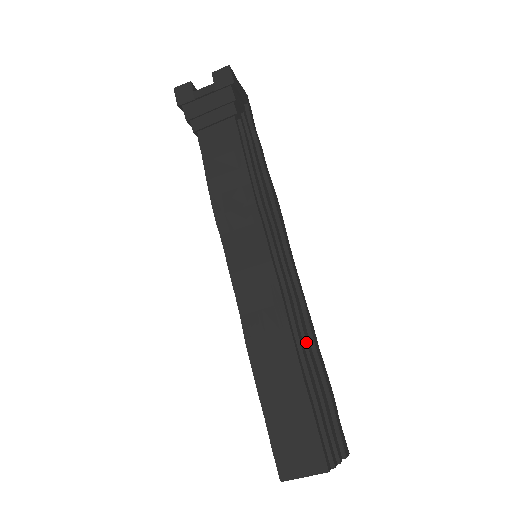
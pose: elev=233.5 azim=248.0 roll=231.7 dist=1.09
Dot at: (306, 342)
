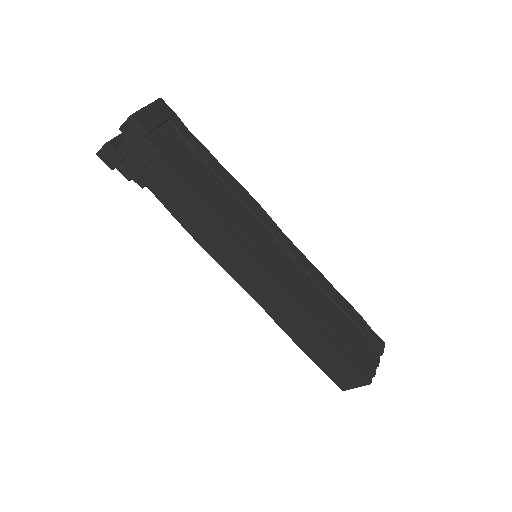
Dot at: (324, 308)
